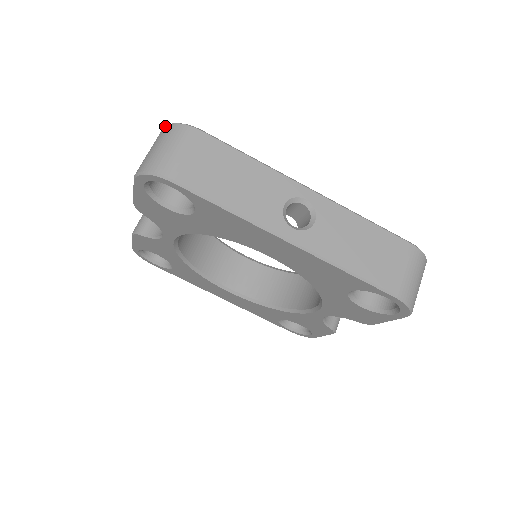
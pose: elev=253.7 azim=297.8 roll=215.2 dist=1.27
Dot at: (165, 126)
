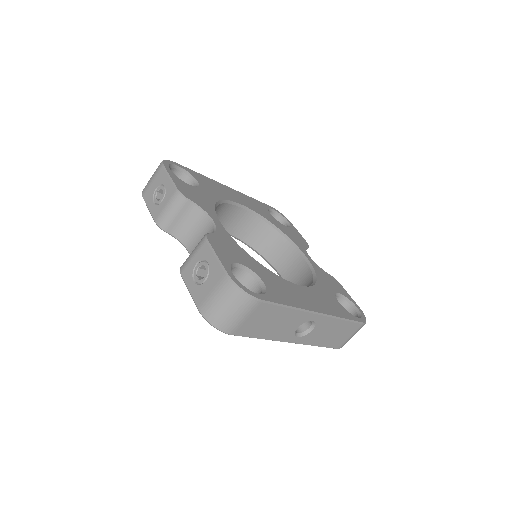
Dot at: (232, 285)
